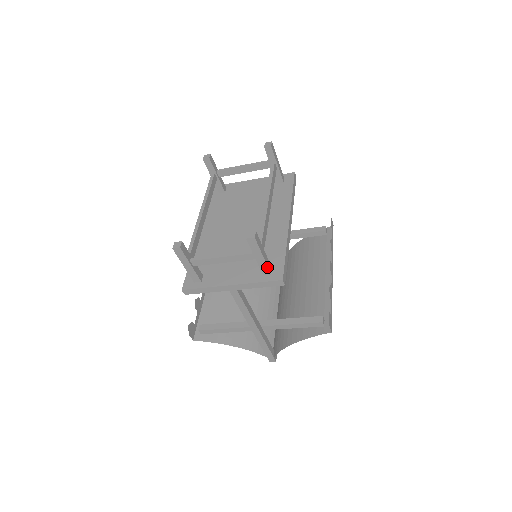
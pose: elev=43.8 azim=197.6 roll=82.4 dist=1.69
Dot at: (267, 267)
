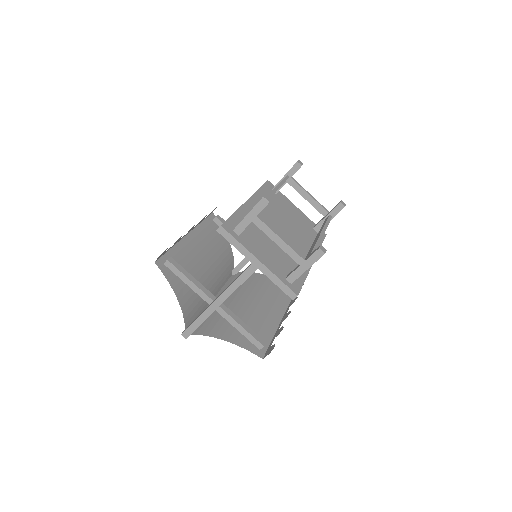
Dot at: (298, 277)
